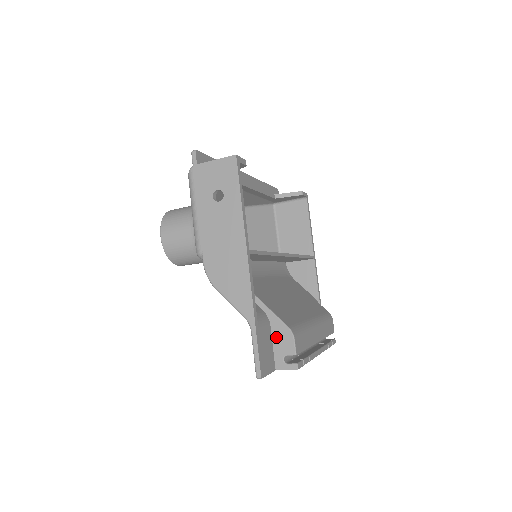
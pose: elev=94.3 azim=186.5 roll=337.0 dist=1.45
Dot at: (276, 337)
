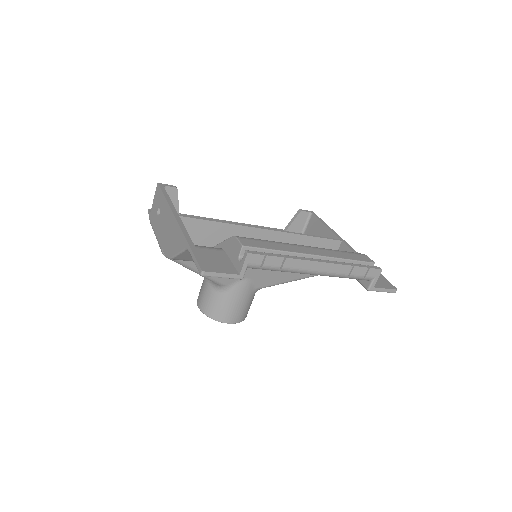
Dot at: (230, 253)
